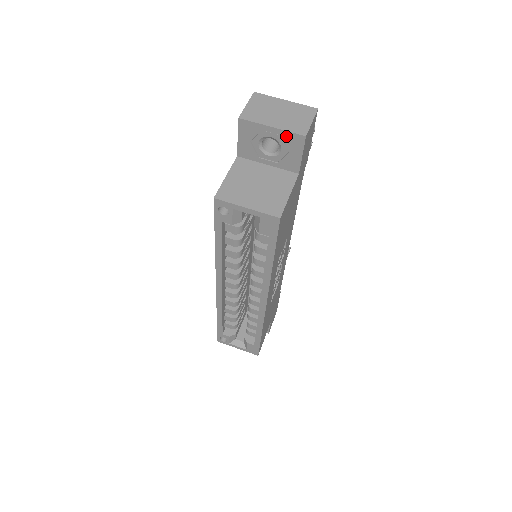
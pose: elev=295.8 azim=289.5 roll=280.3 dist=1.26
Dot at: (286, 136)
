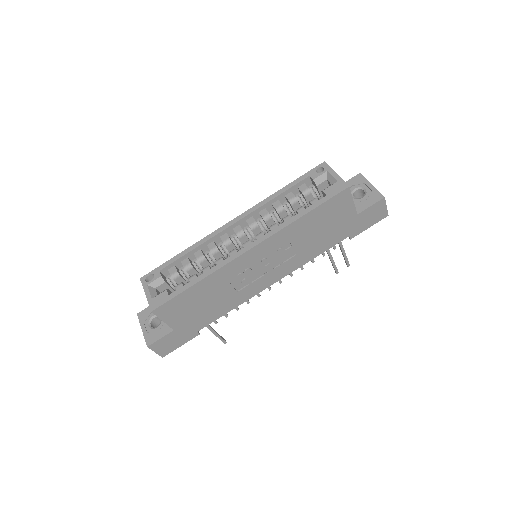
Dot at: (374, 192)
